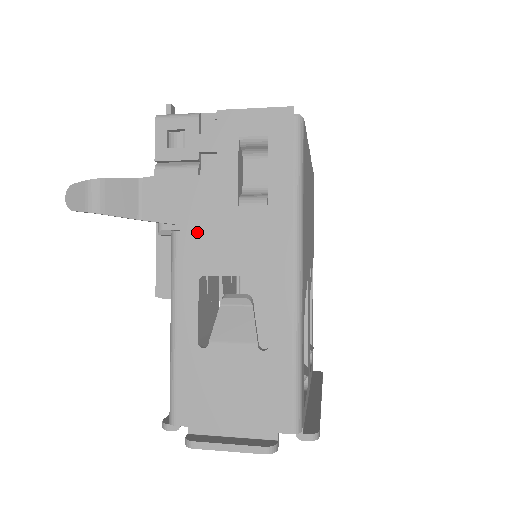
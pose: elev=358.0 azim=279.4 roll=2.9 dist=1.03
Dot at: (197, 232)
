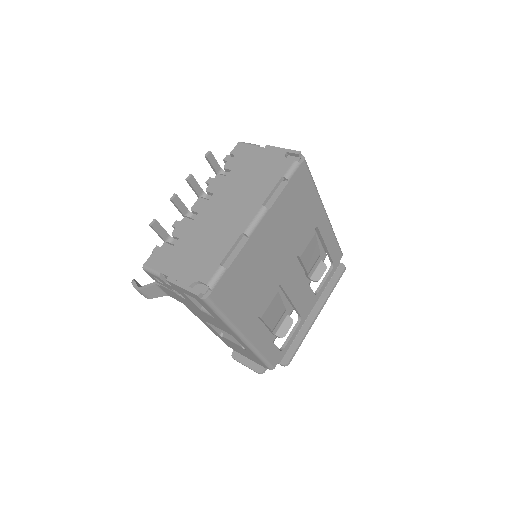
Dot at: (193, 310)
